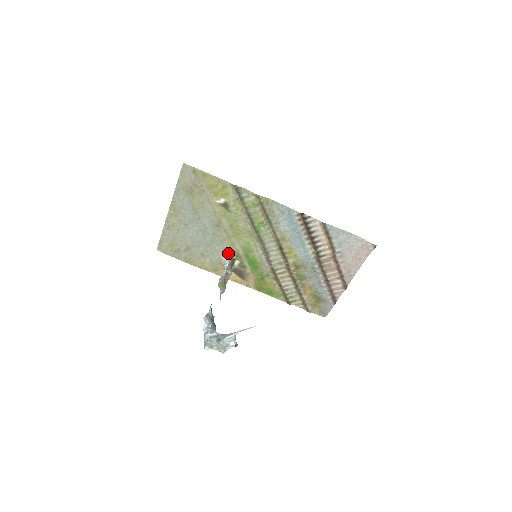
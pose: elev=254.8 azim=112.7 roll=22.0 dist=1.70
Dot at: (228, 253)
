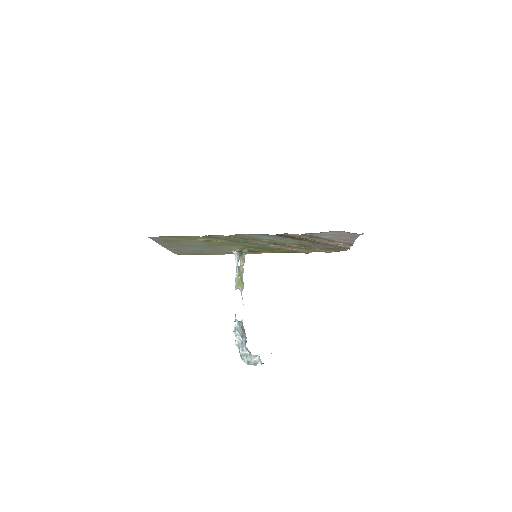
Dot at: (233, 249)
